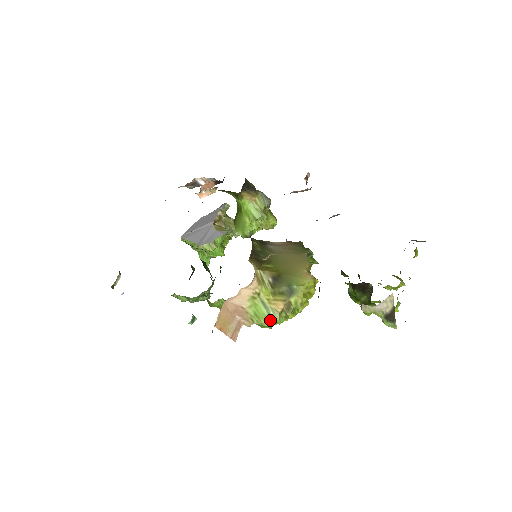
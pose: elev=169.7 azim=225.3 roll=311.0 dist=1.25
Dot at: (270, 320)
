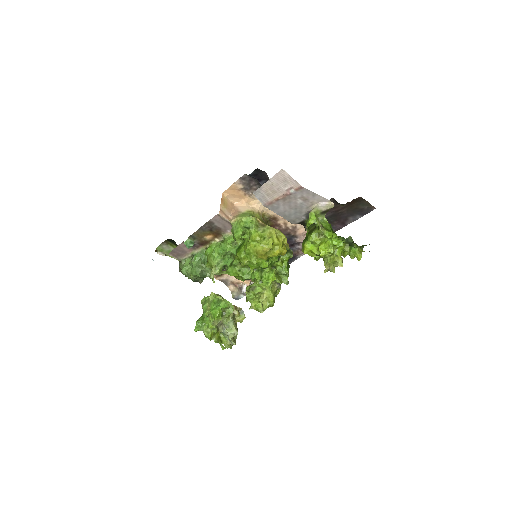
Dot at: (249, 217)
